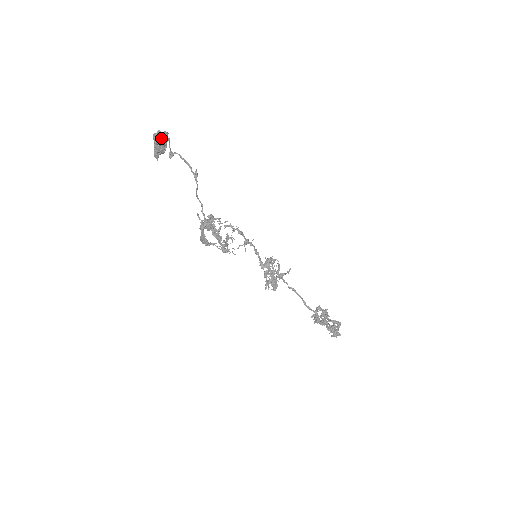
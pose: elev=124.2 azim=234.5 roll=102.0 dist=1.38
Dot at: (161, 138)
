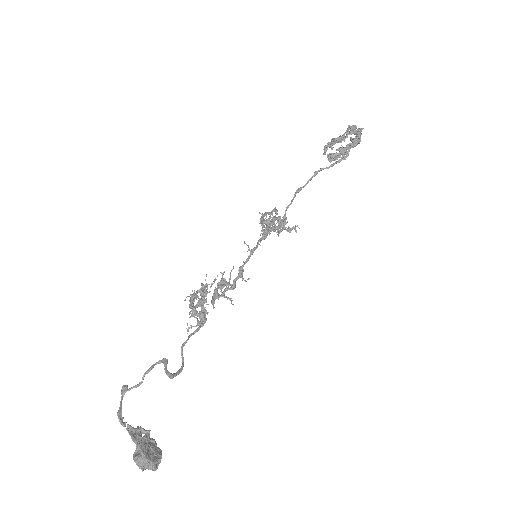
Dot at: (155, 469)
